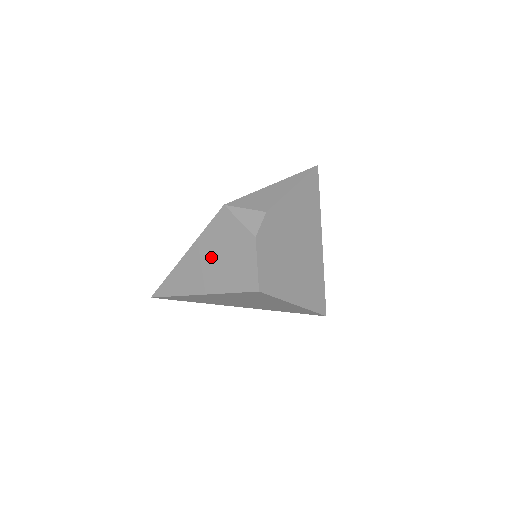
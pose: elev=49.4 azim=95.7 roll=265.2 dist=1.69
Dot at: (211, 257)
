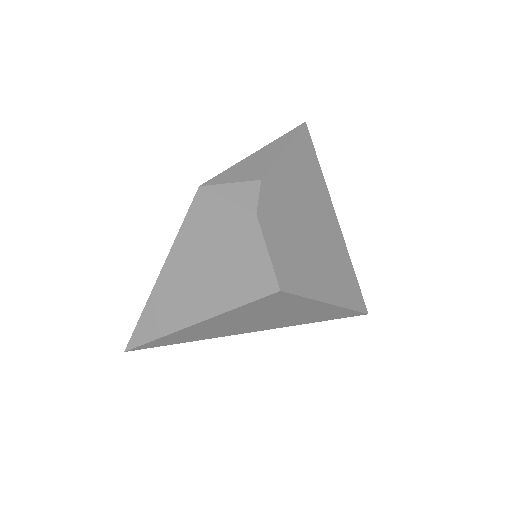
Dot at: (197, 266)
